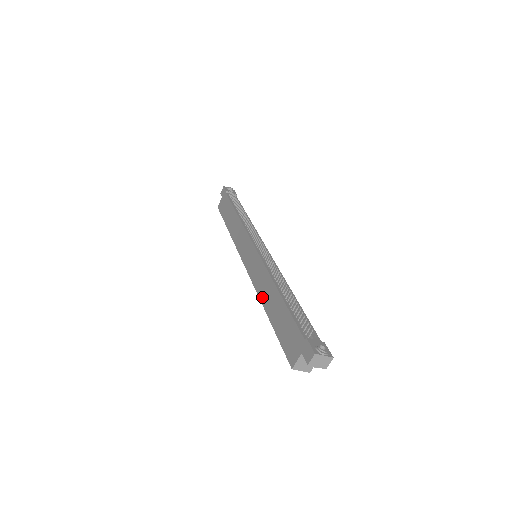
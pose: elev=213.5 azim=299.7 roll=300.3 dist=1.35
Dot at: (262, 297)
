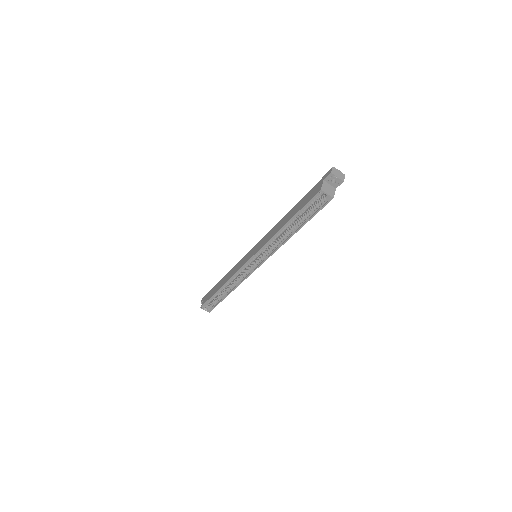
Dot at: (275, 232)
